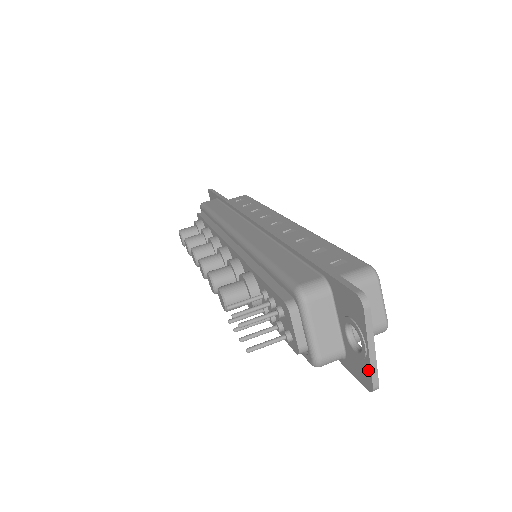
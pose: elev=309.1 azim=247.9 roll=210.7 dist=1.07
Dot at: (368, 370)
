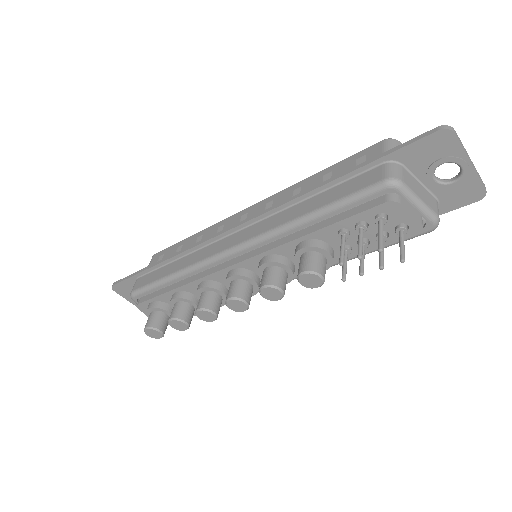
Dot at: (476, 181)
